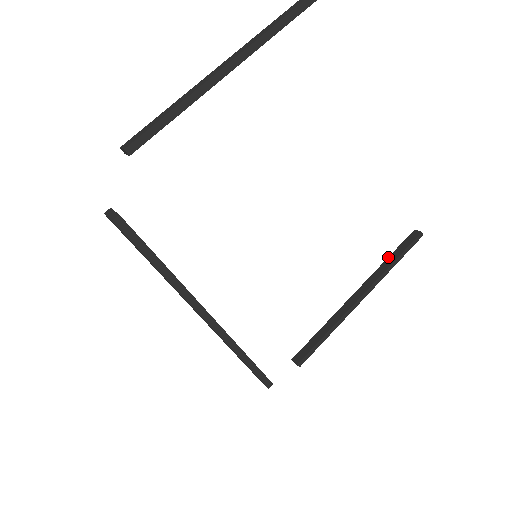
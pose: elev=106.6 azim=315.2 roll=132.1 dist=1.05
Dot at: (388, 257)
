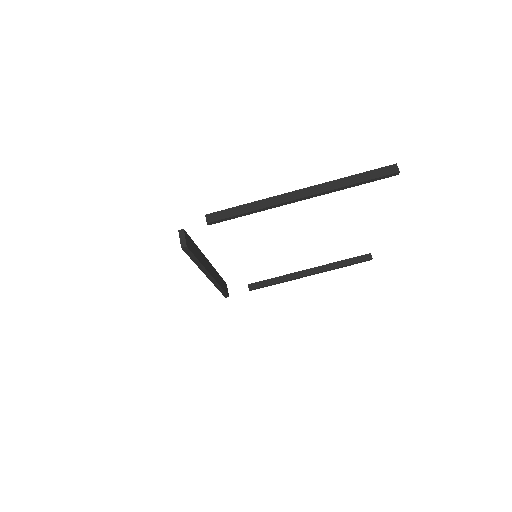
Dot at: (342, 260)
